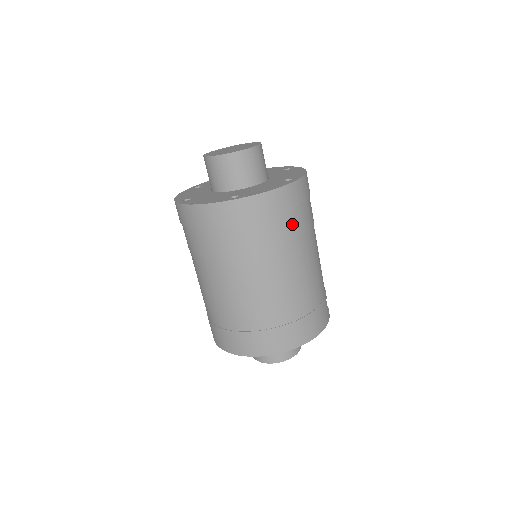
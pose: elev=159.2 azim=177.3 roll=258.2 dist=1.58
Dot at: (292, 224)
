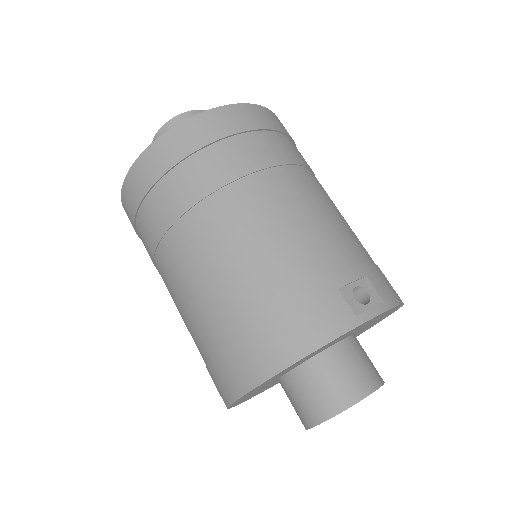
Dot at: (190, 181)
